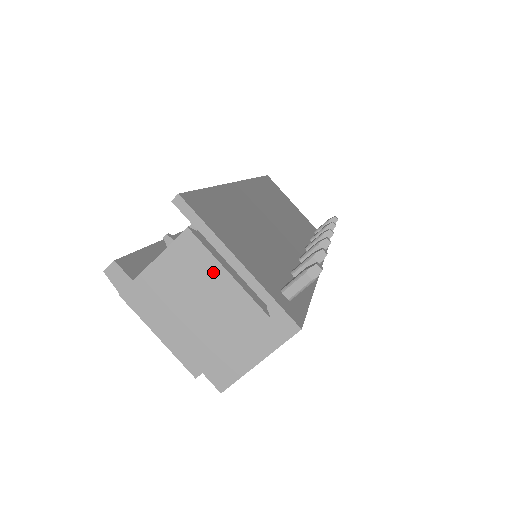
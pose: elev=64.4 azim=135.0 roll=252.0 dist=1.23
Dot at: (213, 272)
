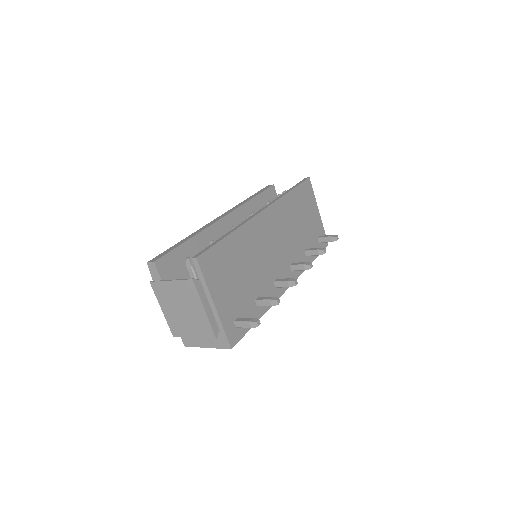
Dot at: (198, 305)
